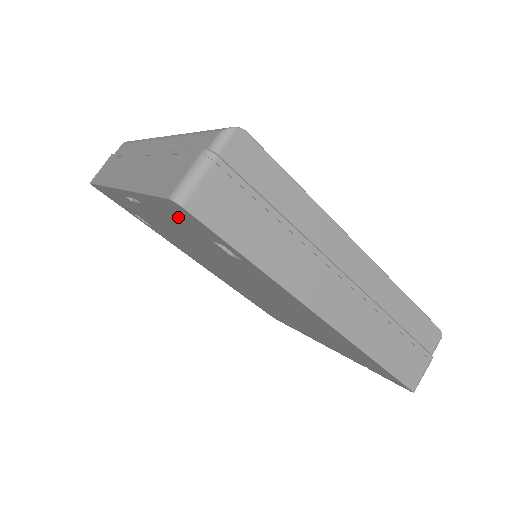
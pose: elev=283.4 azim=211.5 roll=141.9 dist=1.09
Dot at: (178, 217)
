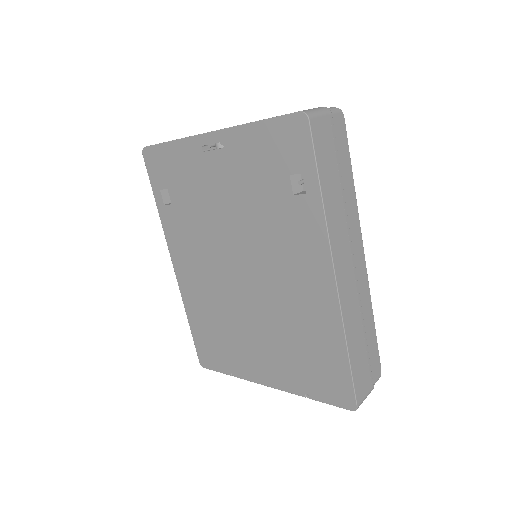
Dot at: (275, 146)
